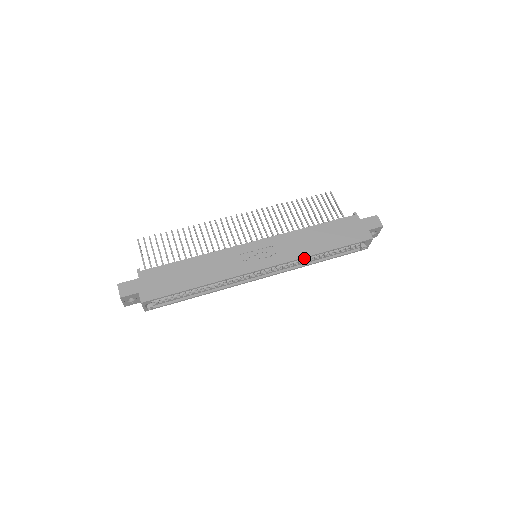
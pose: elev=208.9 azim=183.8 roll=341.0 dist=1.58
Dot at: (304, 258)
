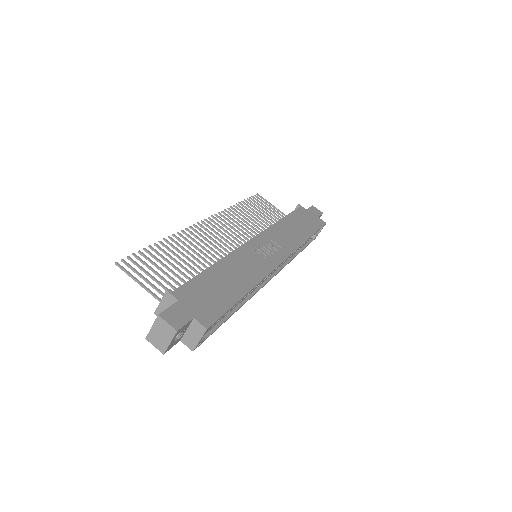
Dot at: occluded
